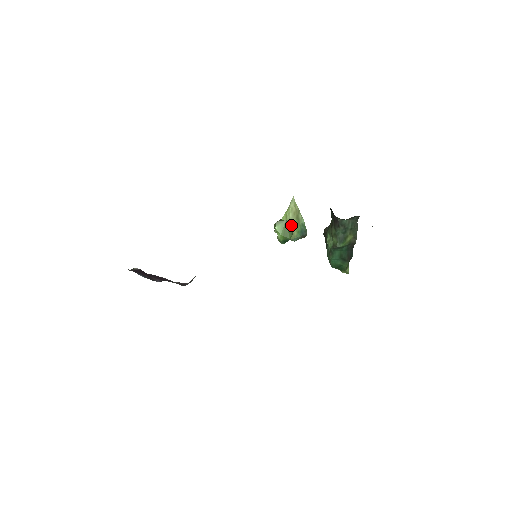
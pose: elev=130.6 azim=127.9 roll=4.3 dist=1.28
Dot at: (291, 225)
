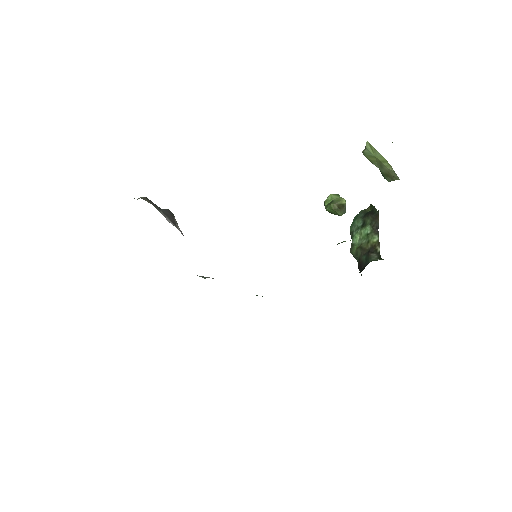
Dot at: (379, 165)
